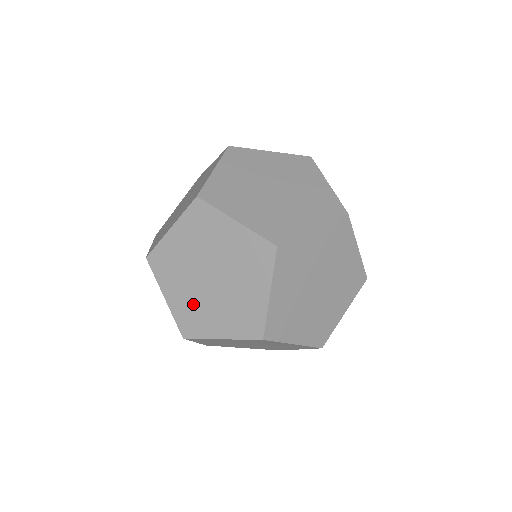
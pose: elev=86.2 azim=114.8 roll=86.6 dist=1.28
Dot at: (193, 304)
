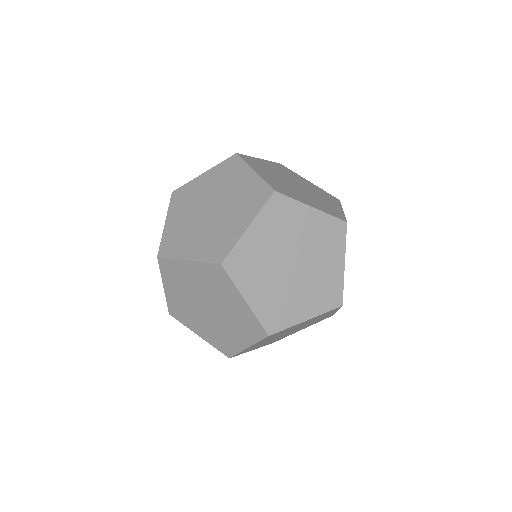
Dot at: (211, 236)
